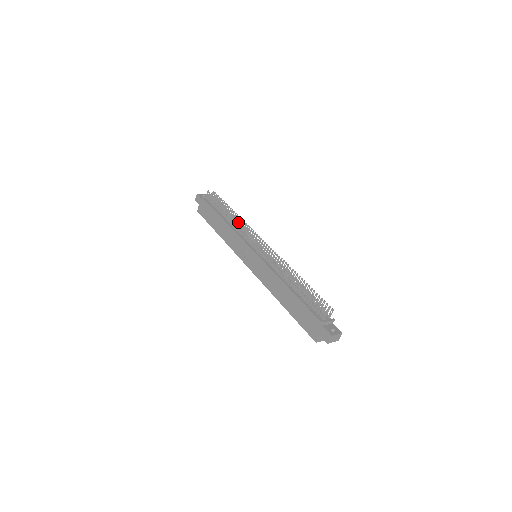
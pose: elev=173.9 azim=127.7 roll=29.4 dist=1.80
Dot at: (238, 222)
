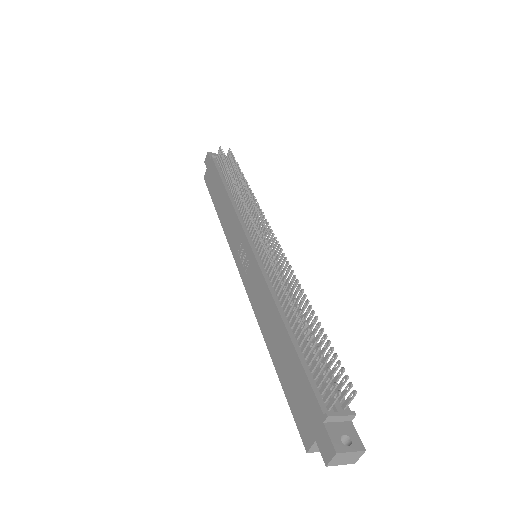
Dot at: (242, 195)
